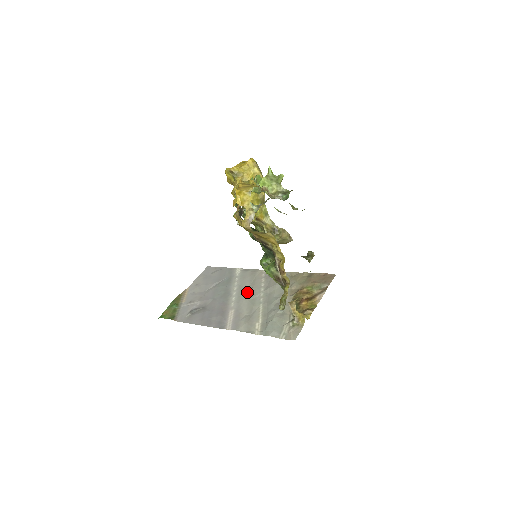
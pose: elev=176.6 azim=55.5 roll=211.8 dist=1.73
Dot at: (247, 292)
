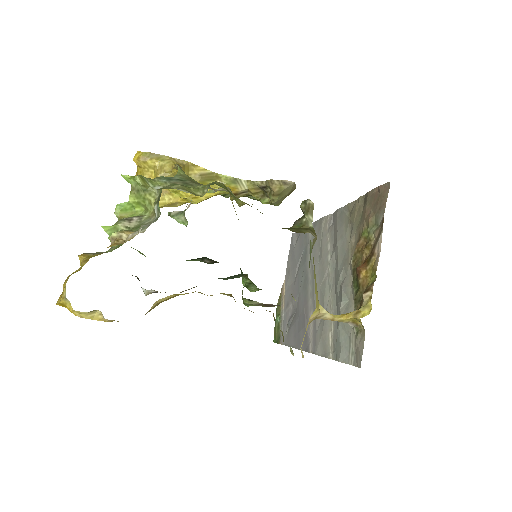
Dot at: (317, 271)
